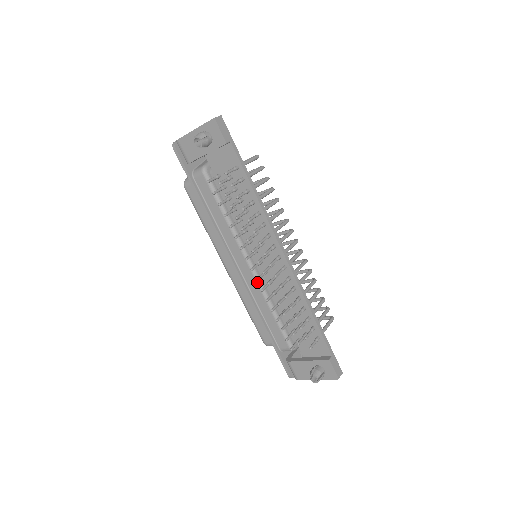
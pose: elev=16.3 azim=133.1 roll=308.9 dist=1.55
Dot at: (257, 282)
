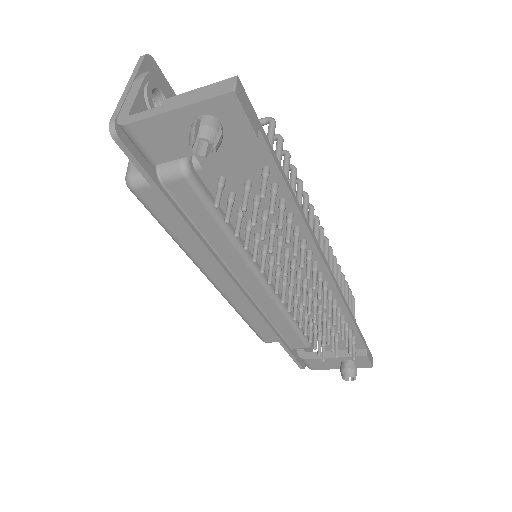
Dot at: (273, 299)
